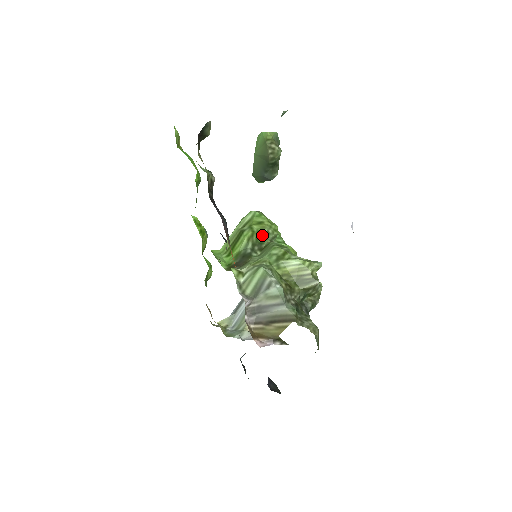
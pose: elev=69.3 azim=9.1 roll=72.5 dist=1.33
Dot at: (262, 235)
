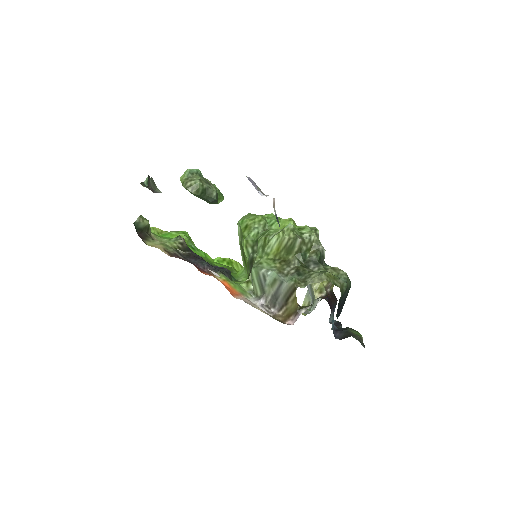
Dot at: (253, 234)
